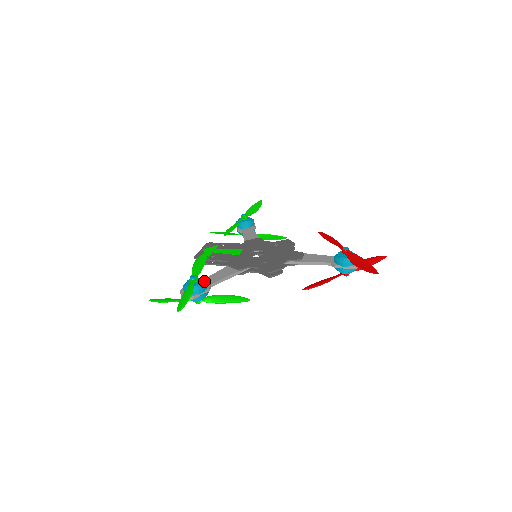
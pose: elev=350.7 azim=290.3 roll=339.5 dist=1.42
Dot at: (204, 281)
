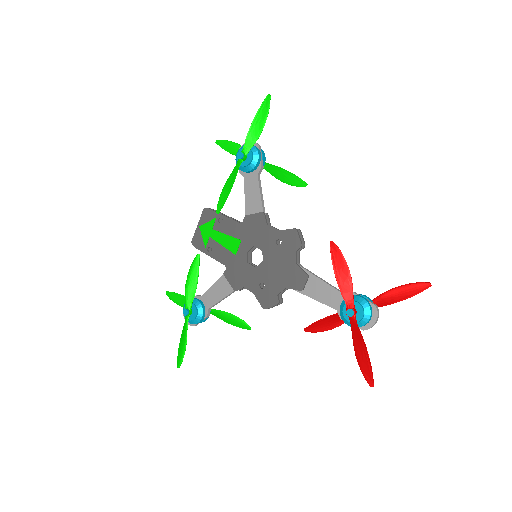
Dot at: (200, 309)
